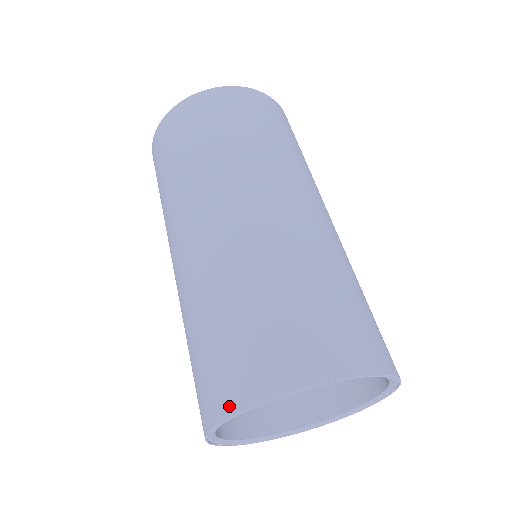
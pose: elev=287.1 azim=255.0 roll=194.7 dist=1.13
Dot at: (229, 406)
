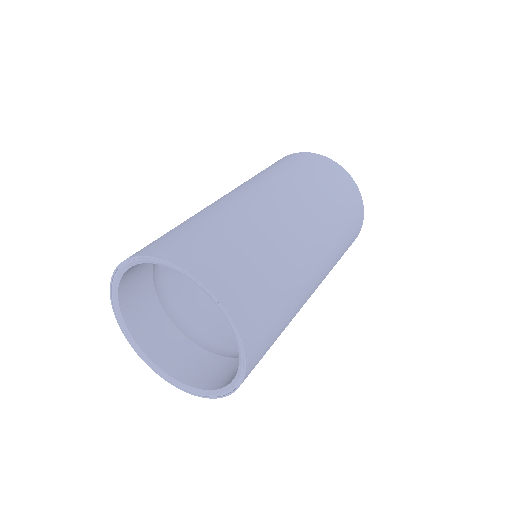
Dot at: occluded
